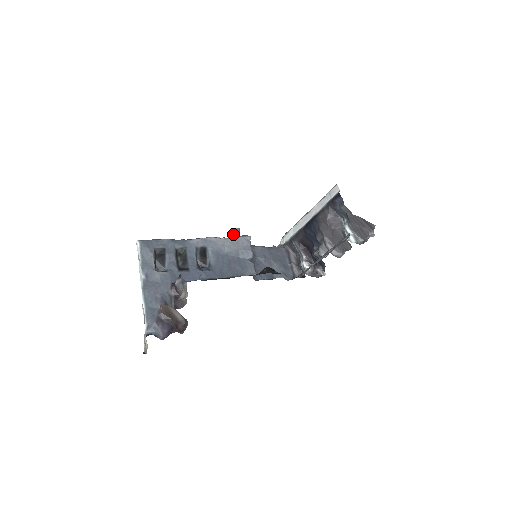
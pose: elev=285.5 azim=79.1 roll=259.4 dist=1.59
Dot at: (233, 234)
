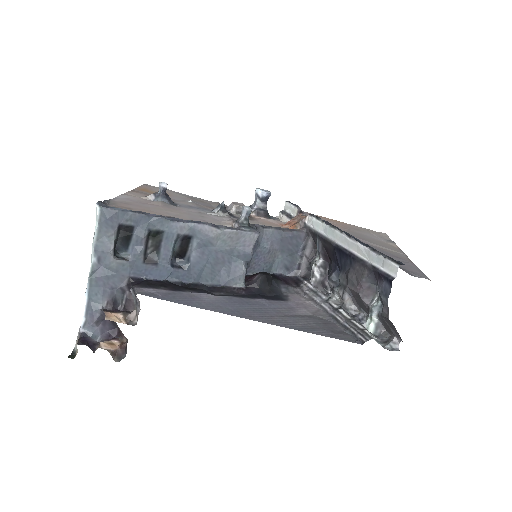
Dot at: (241, 212)
